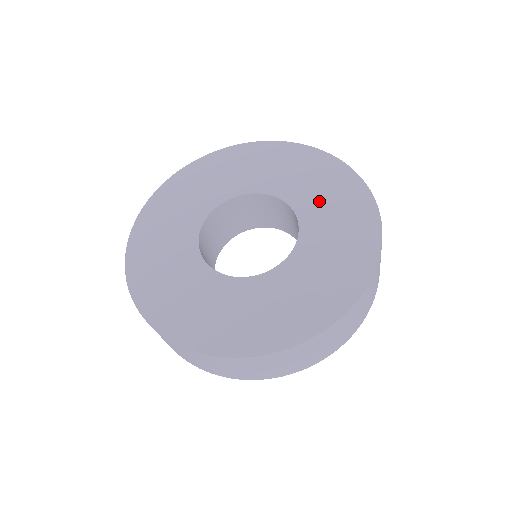
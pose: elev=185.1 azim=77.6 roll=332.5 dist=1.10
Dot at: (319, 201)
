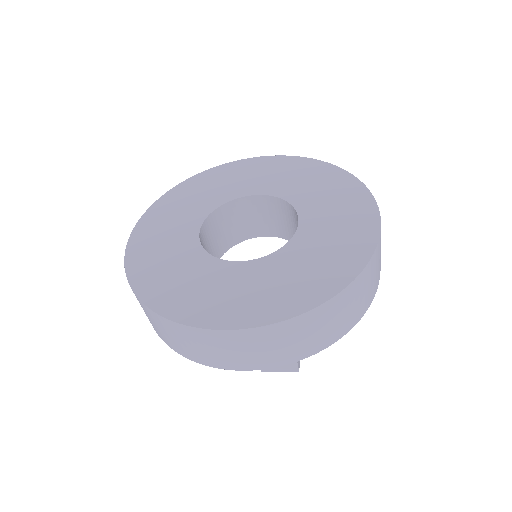
Dot at: (318, 198)
